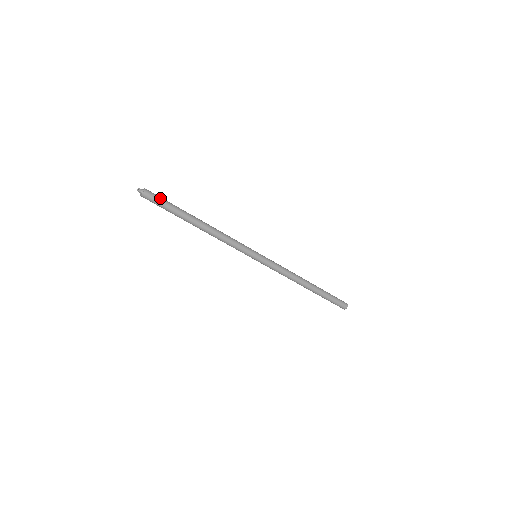
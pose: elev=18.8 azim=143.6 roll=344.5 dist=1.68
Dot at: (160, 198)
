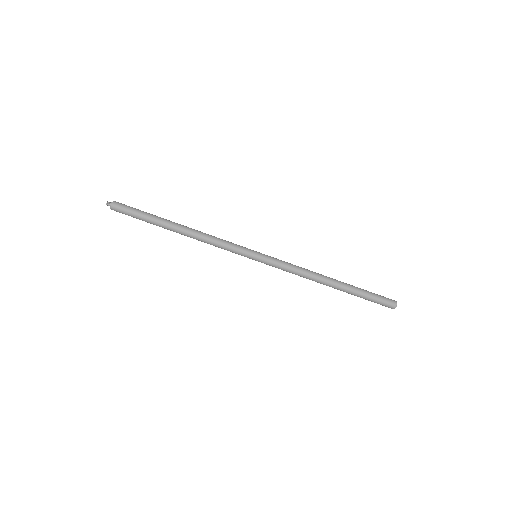
Dot at: (131, 207)
